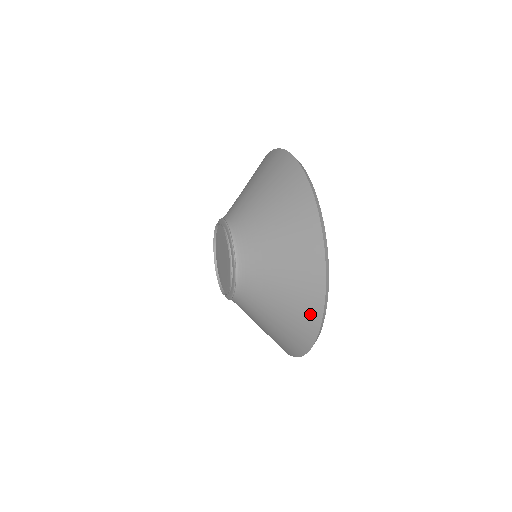
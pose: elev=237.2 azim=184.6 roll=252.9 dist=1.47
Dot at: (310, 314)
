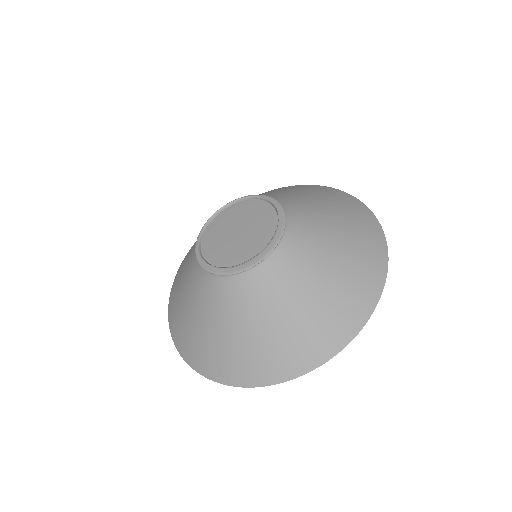
Dot at: (362, 301)
